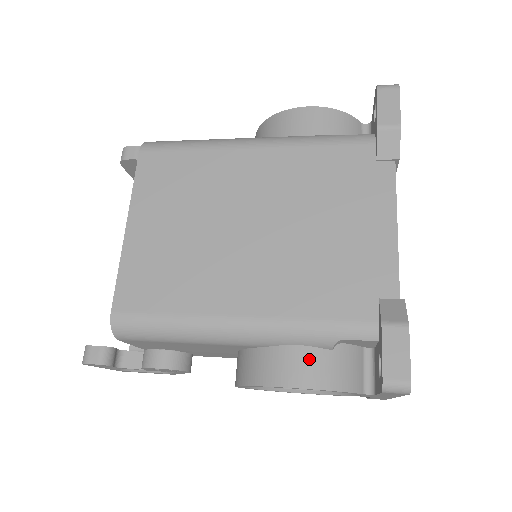
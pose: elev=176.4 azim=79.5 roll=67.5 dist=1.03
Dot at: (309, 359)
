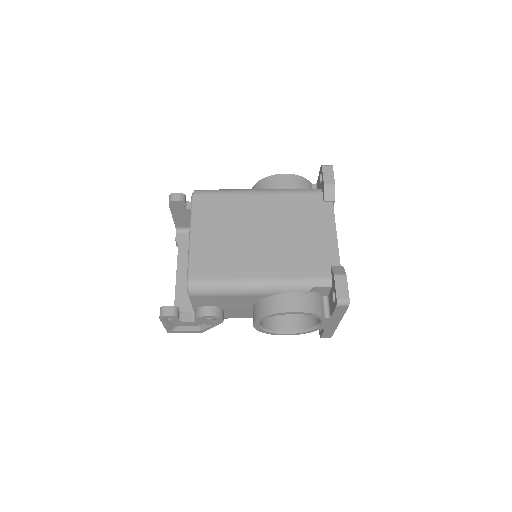
Dot at: (298, 298)
